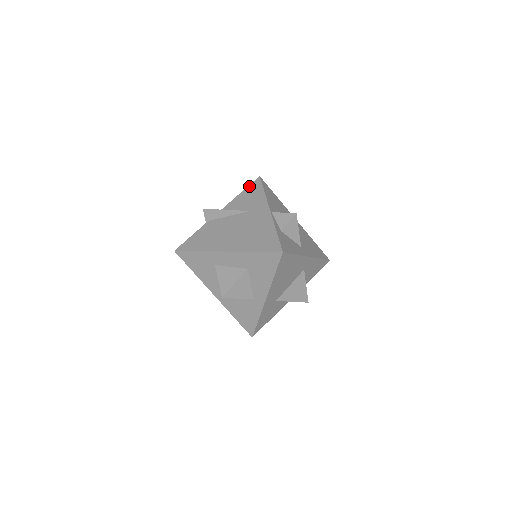
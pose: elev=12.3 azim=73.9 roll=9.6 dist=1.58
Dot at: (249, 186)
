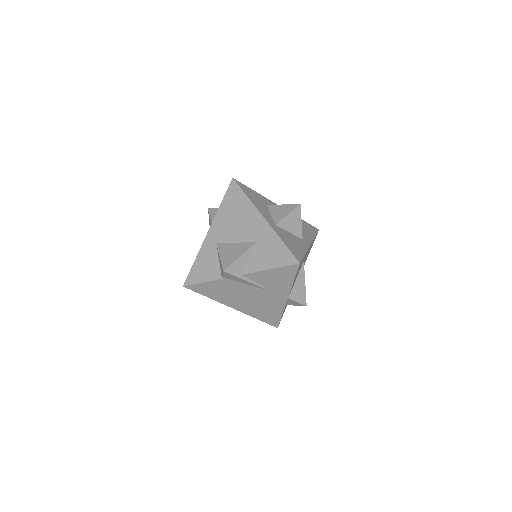
Dot at: (283, 268)
